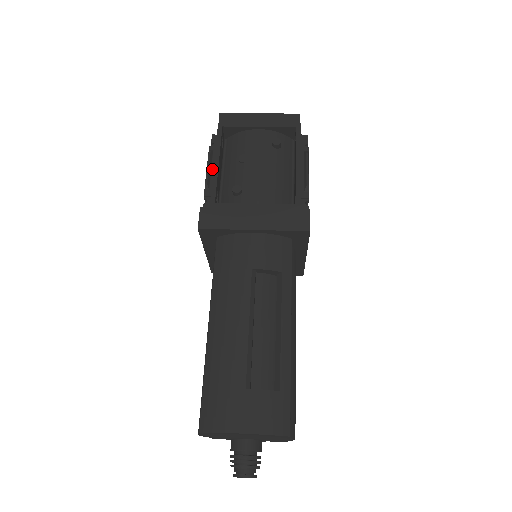
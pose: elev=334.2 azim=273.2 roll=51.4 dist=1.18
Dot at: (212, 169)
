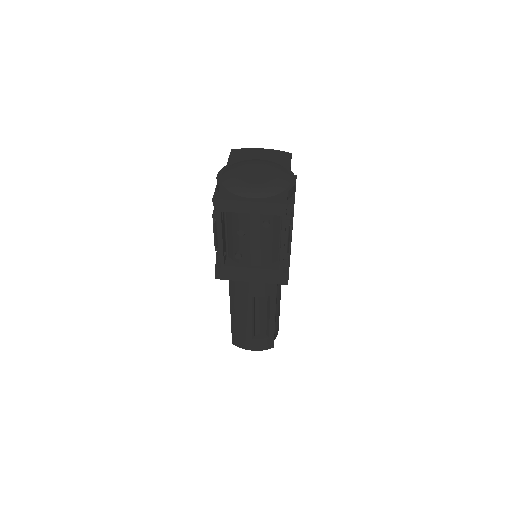
Dot at: (218, 234)
